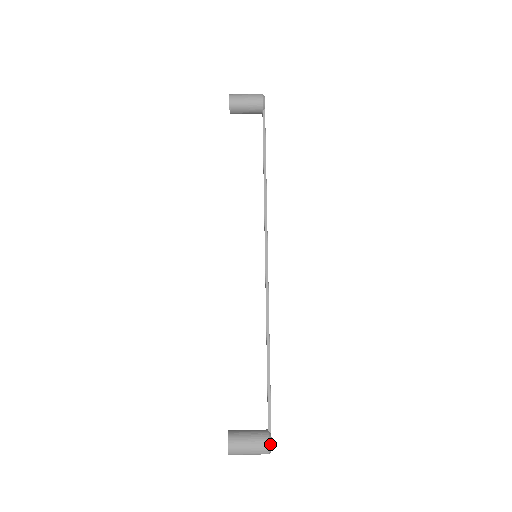
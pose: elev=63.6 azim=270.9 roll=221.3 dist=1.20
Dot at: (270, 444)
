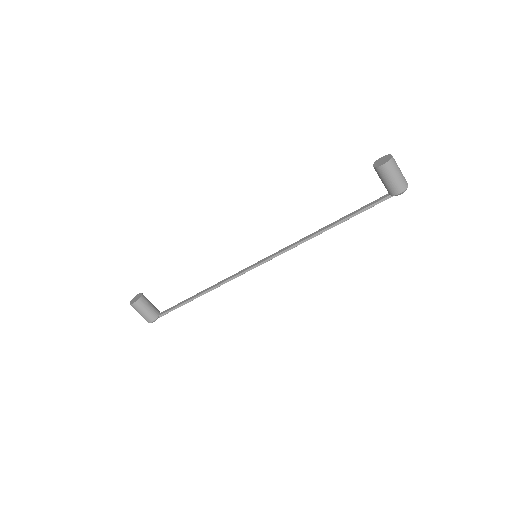
Dot at: occluded
